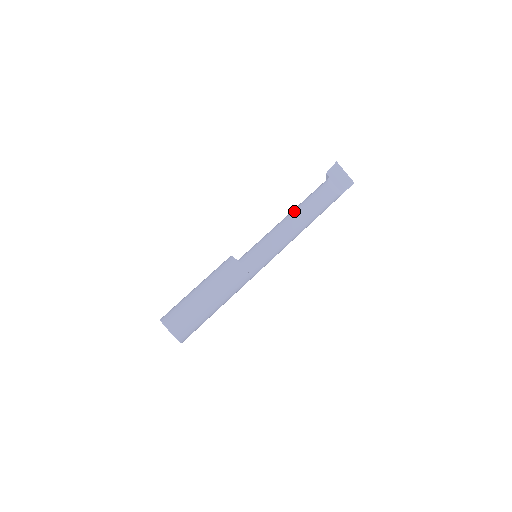
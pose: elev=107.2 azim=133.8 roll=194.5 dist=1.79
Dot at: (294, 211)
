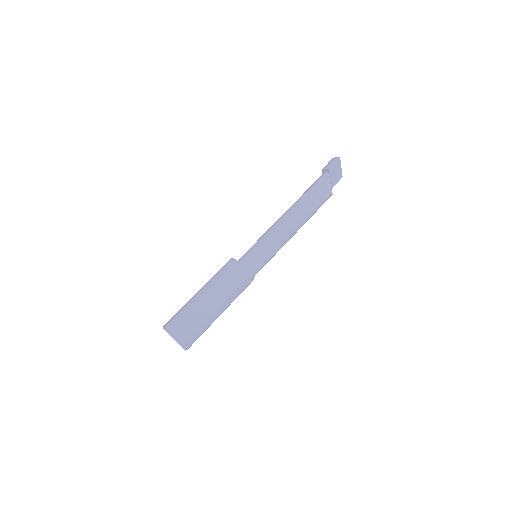
Dot at: (299, 213)
